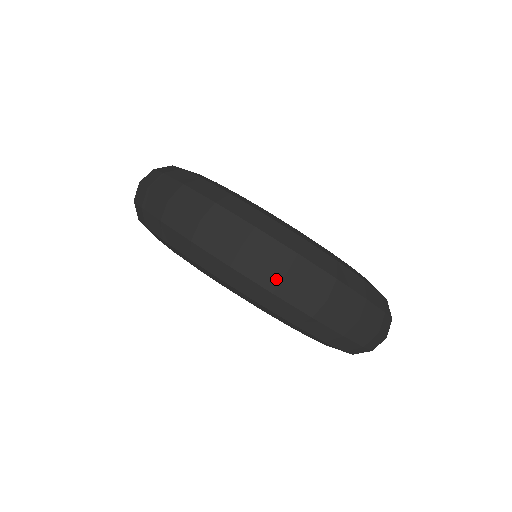
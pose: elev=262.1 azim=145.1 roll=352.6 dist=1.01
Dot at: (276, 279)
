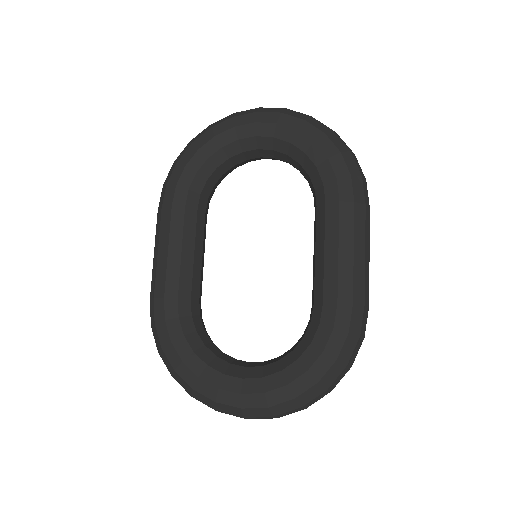
Dot at: occluded
